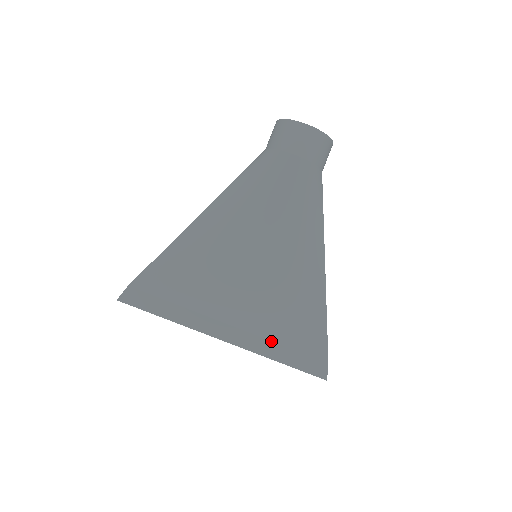
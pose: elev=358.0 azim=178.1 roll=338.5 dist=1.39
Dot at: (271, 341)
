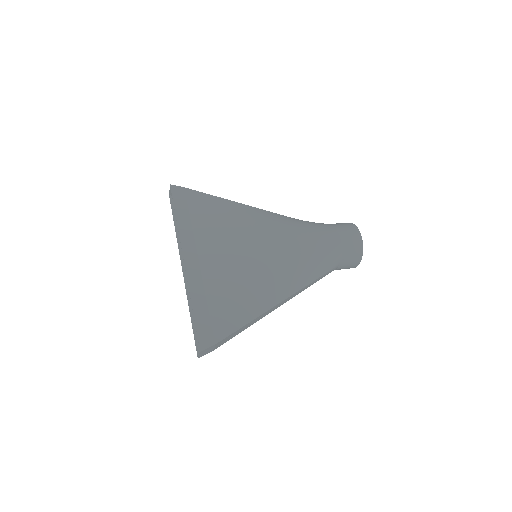
Dot at: (205, 292)
